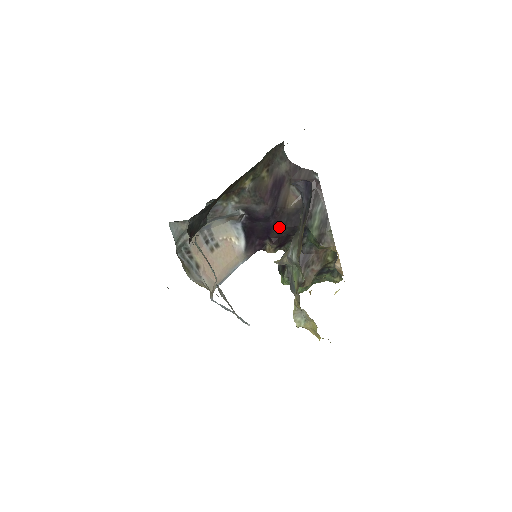
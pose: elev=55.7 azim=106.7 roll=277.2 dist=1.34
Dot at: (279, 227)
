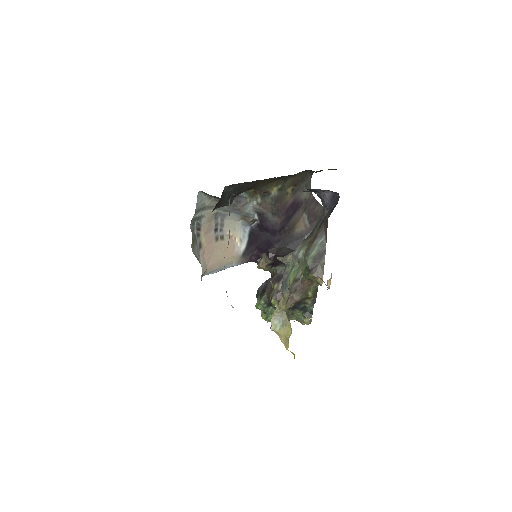
Dot at: (280, 245)
